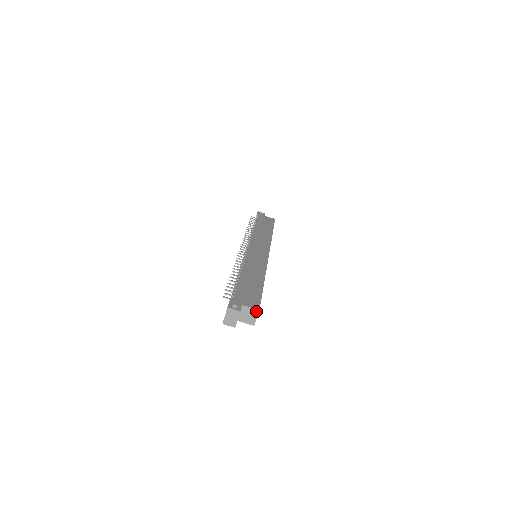
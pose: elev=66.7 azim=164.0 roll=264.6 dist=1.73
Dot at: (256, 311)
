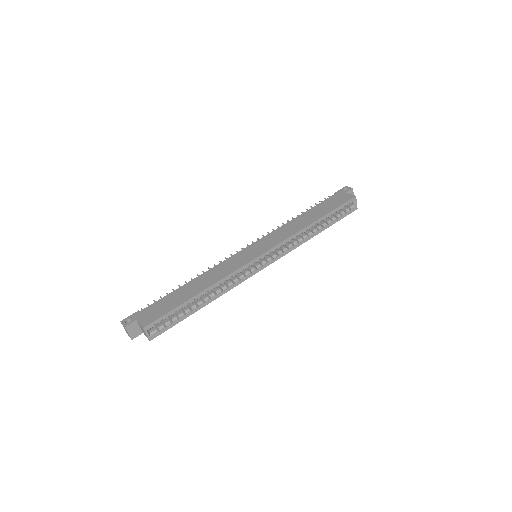
Dot at: (143, 328)
